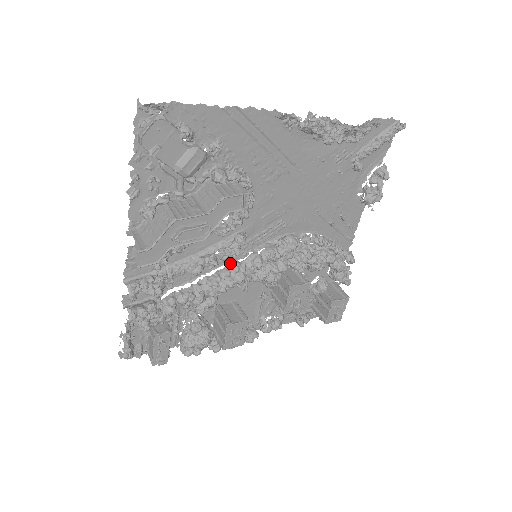
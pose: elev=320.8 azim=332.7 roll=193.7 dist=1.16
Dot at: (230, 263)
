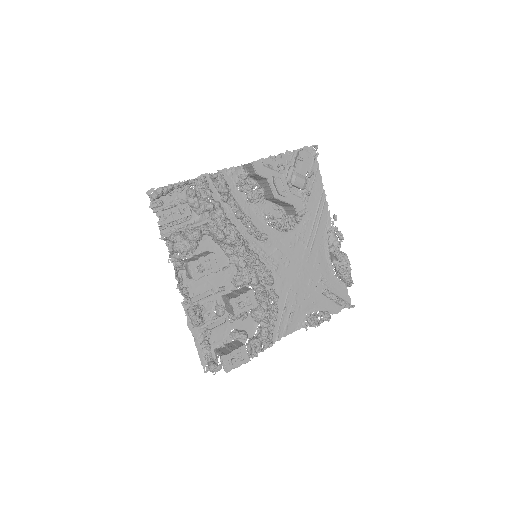
Dot at: (246, 240)
